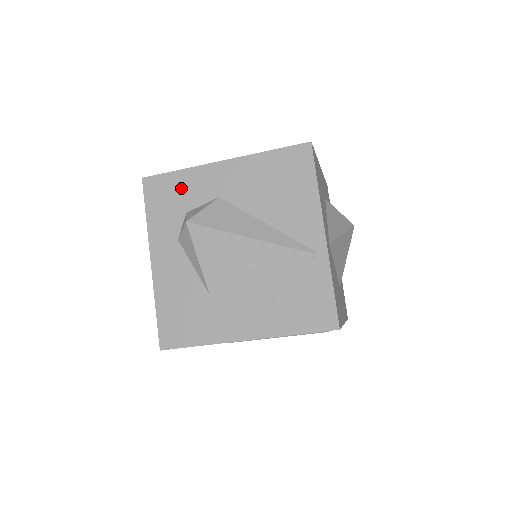
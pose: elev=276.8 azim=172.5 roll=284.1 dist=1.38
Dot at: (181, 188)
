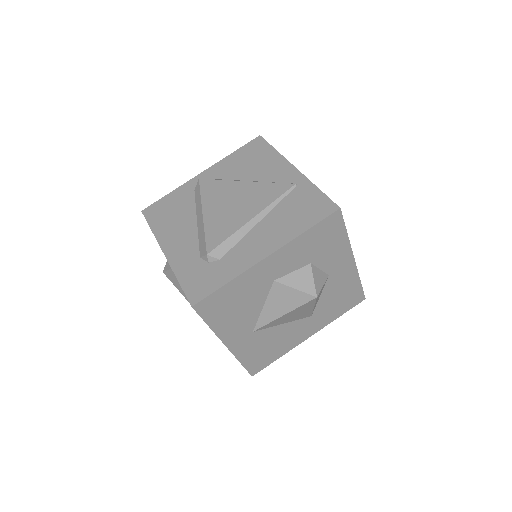
Dot at: occluded
